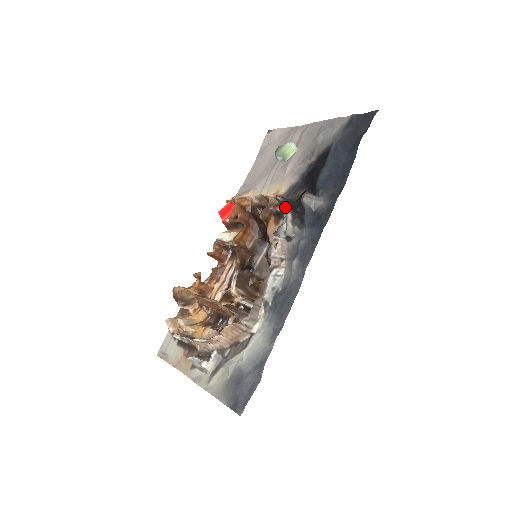
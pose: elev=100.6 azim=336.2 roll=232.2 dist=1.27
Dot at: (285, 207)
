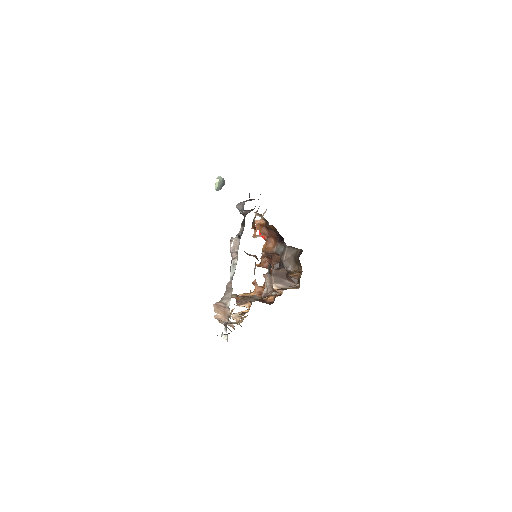
Dot at: occluded
